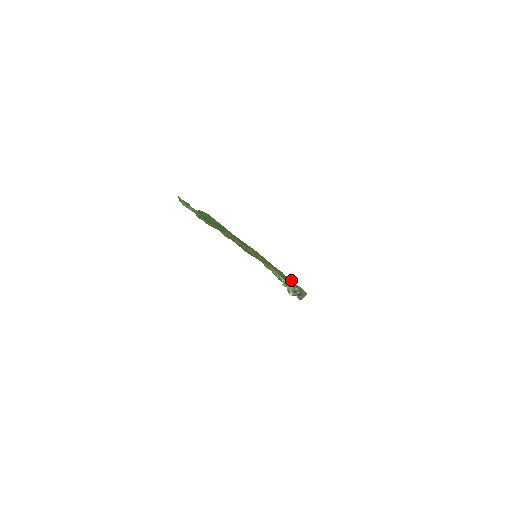
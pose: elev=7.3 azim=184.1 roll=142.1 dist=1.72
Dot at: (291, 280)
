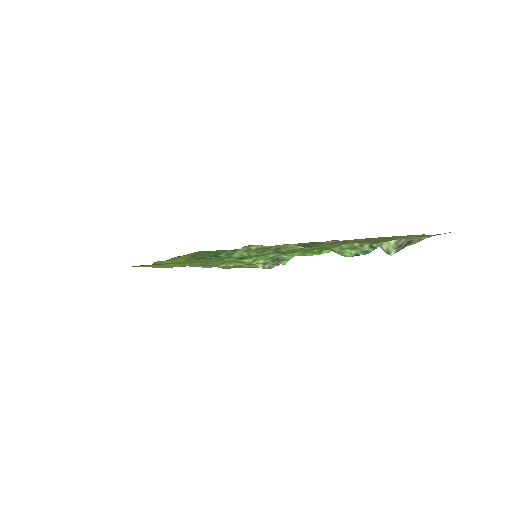
Dot at: occluded
